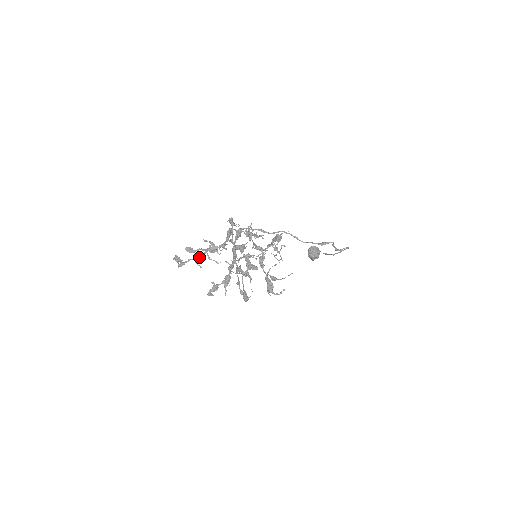
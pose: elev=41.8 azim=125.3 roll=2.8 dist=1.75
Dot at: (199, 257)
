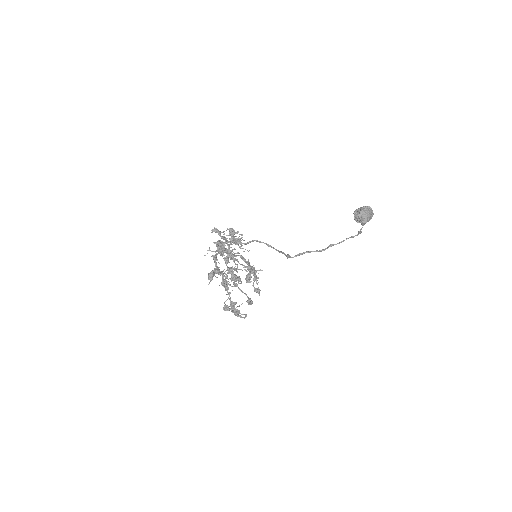
Dot at: occluded
